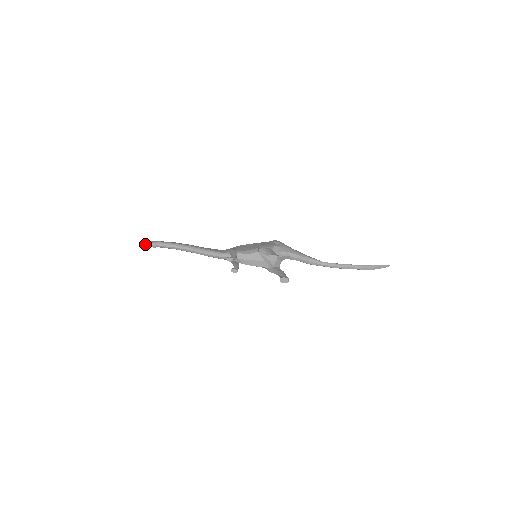
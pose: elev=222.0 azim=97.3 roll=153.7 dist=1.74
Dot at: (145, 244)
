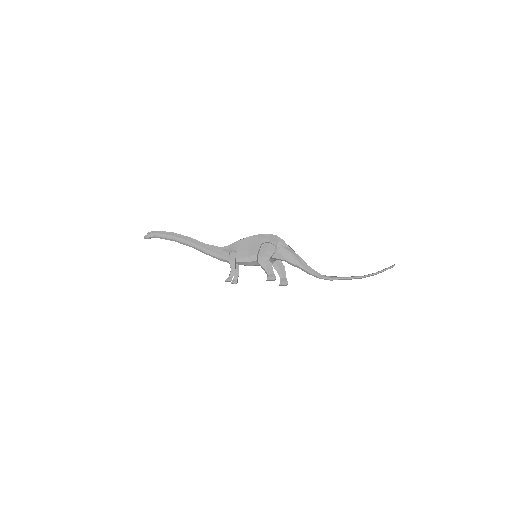
Dot at: (144, 238)
